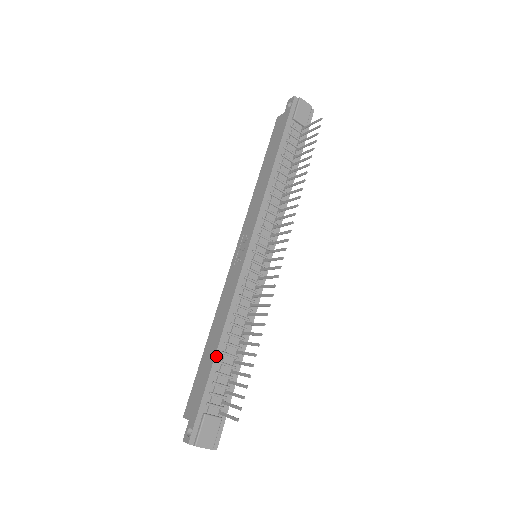
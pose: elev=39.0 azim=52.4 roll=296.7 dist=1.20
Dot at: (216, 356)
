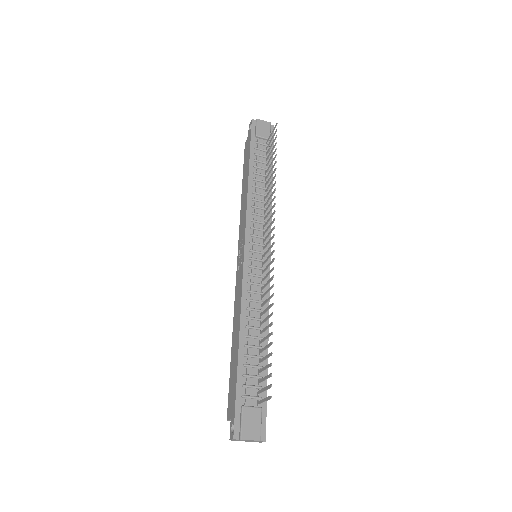
Dot at: (239, 350)
